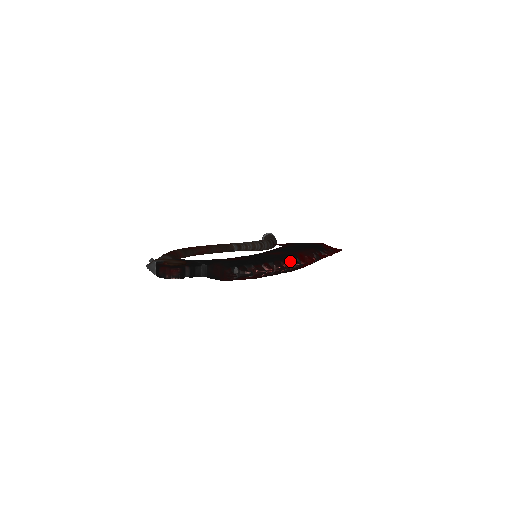
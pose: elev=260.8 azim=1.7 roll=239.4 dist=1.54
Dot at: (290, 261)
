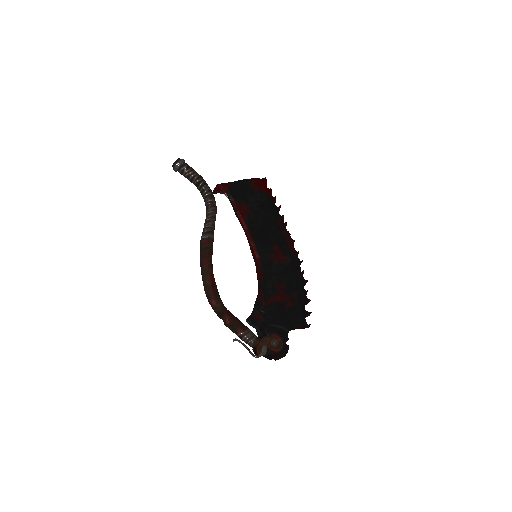
Dot at: occluded
